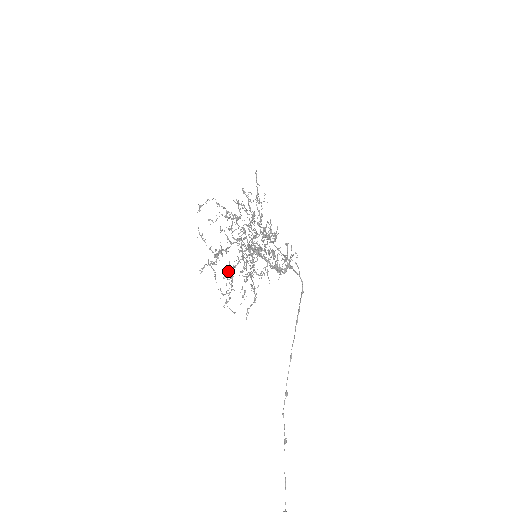
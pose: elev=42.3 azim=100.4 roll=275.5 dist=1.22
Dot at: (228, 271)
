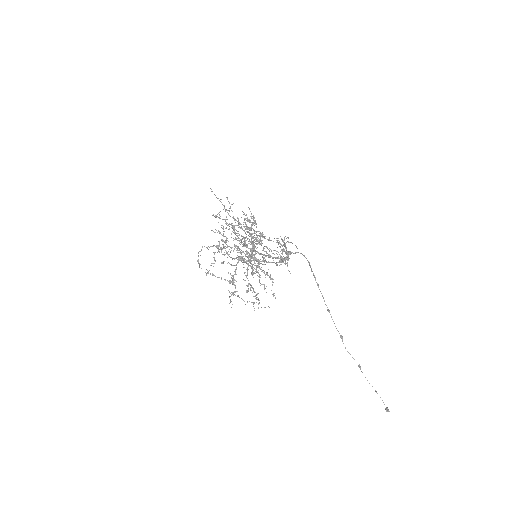
Dot at: (246, 285)
